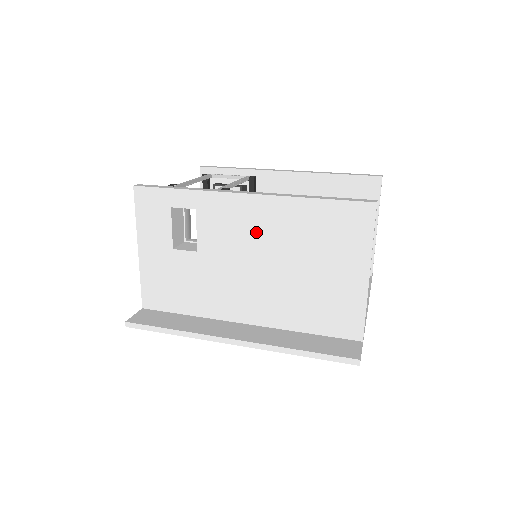
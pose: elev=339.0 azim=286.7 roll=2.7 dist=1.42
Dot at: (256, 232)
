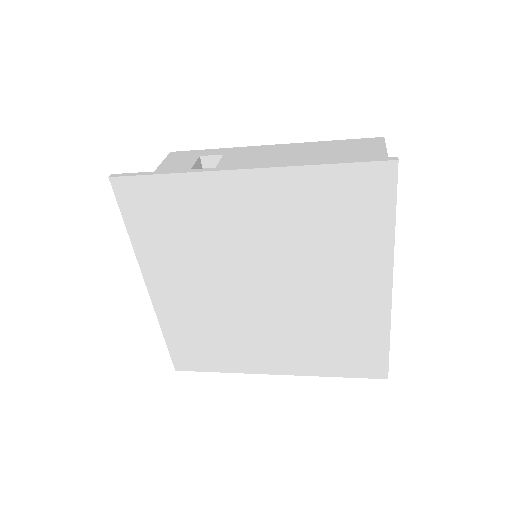
Dot at: (277, 157)
